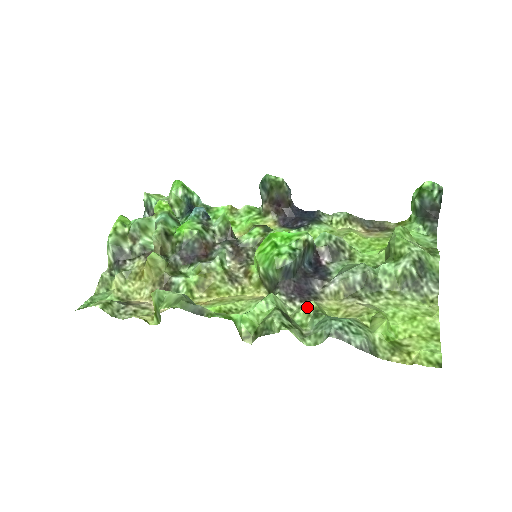
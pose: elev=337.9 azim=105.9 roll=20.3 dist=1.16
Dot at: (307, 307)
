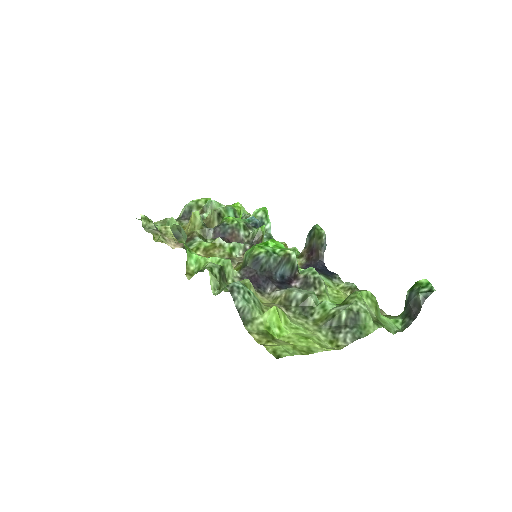
Dot at: (242, 281)
